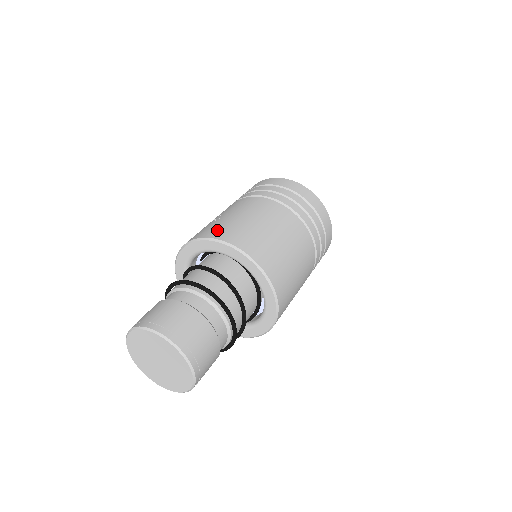
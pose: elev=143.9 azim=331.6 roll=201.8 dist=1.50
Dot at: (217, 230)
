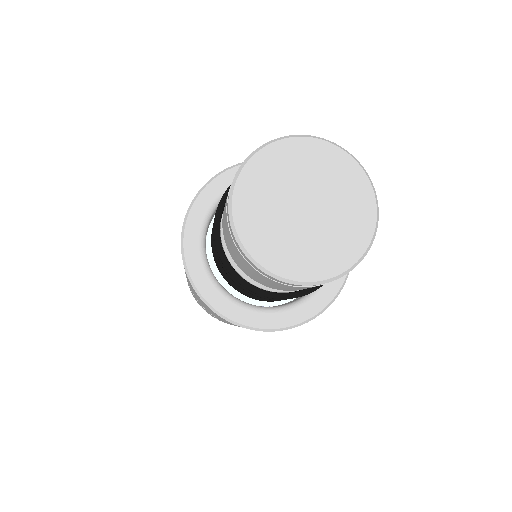
Dot at: occluded
